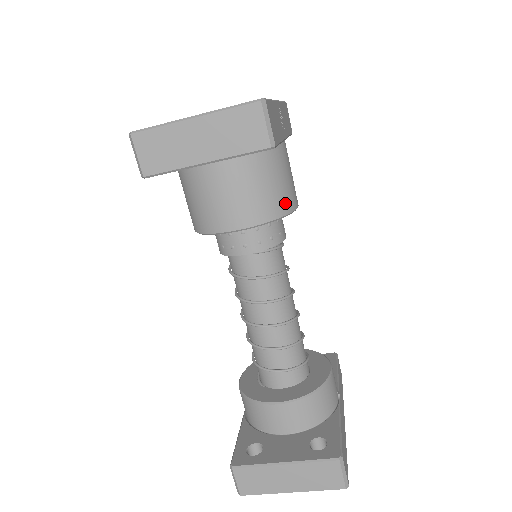
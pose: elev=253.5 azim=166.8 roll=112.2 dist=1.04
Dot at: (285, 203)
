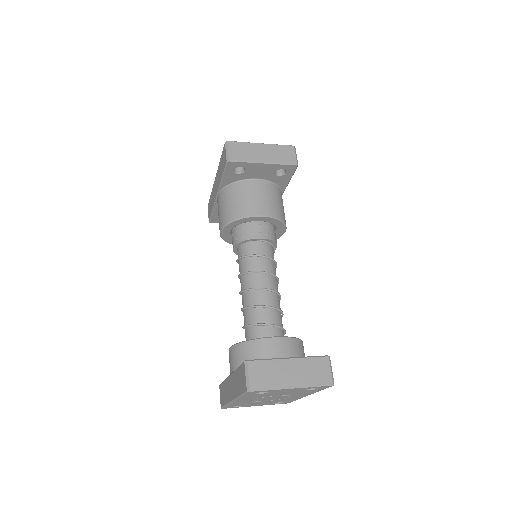
Dot at: (284, 218)
